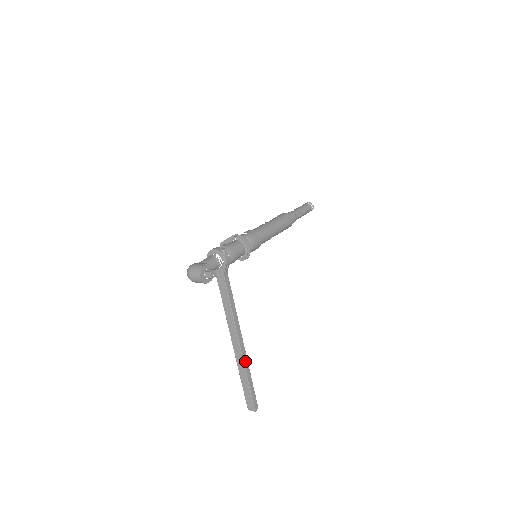
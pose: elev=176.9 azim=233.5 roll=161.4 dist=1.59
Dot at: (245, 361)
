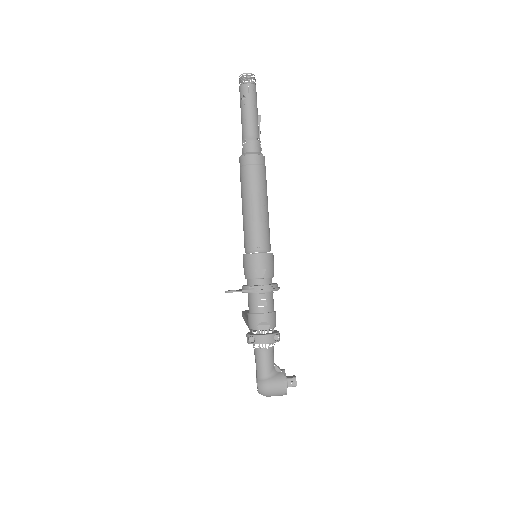
Dot at: occluded
